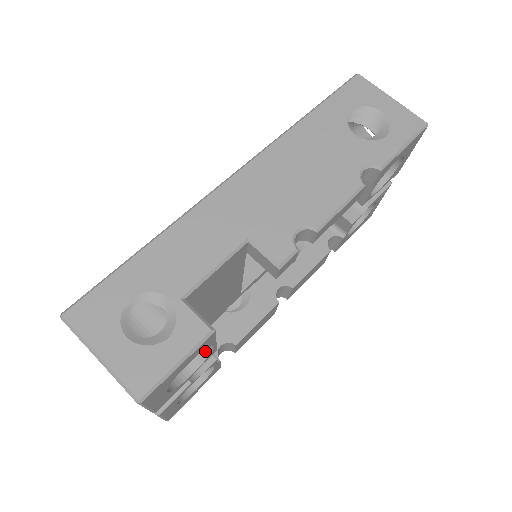
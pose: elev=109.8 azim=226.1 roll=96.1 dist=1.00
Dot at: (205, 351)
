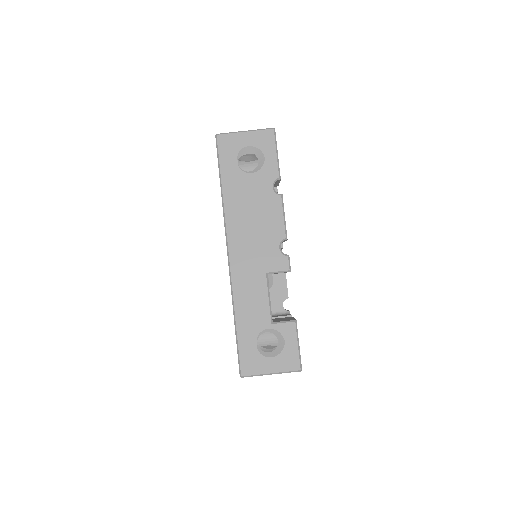
Dot at: occluded
